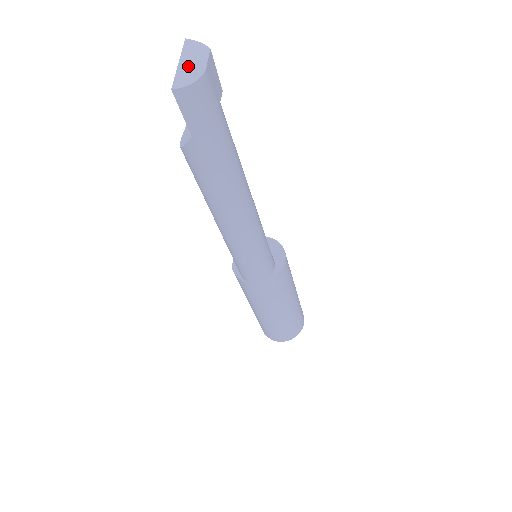
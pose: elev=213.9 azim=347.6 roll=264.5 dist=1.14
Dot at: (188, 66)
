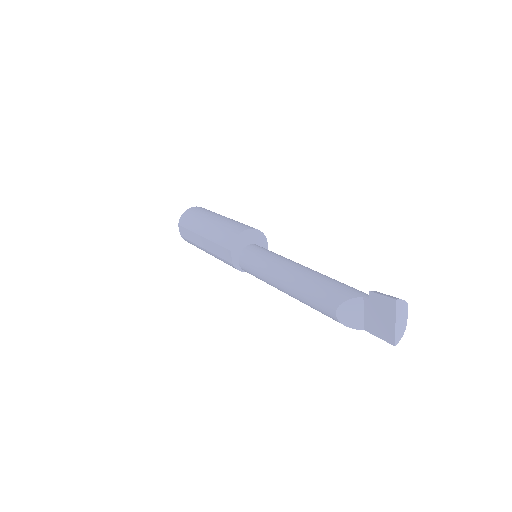
Dot at: (400, 324)
